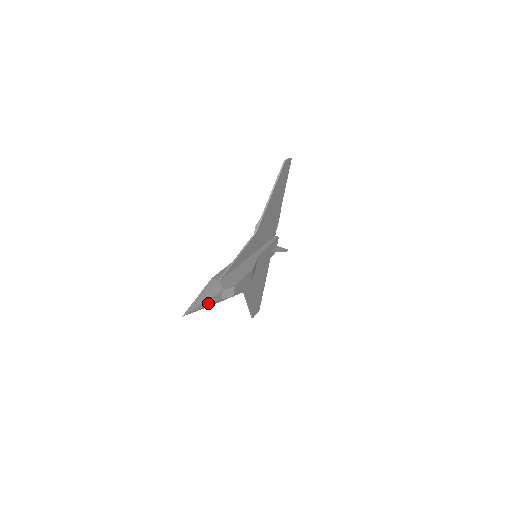
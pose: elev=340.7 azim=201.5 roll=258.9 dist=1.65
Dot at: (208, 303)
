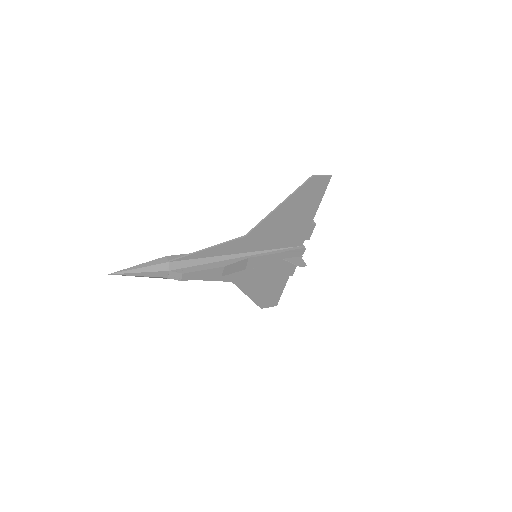
Dot at: (146, 275)
